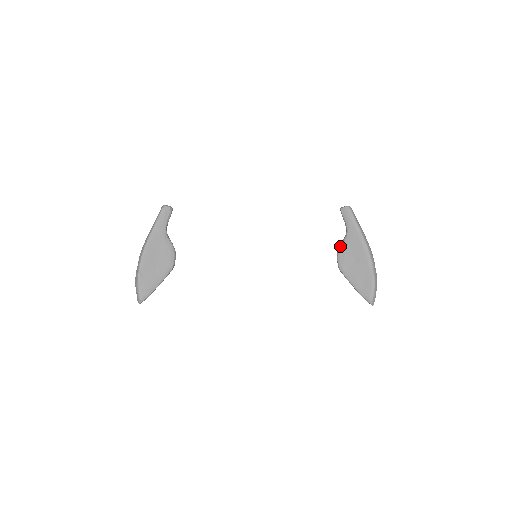
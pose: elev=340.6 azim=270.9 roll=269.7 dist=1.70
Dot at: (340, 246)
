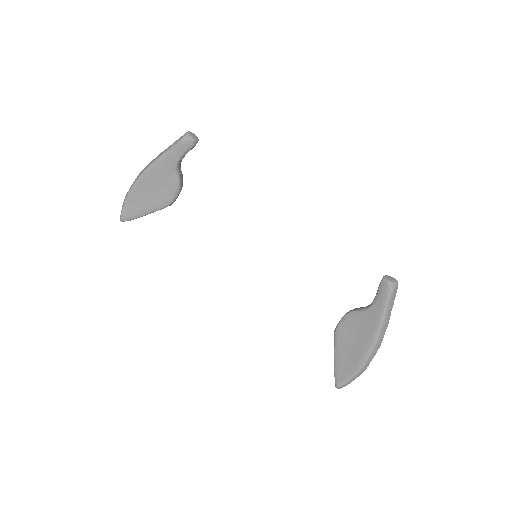
Dot at: (352, 312)
